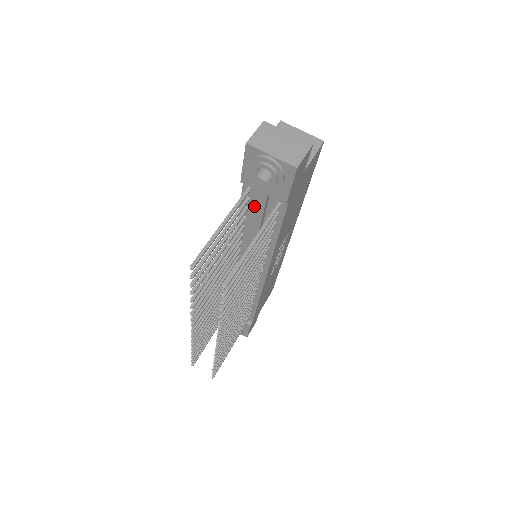
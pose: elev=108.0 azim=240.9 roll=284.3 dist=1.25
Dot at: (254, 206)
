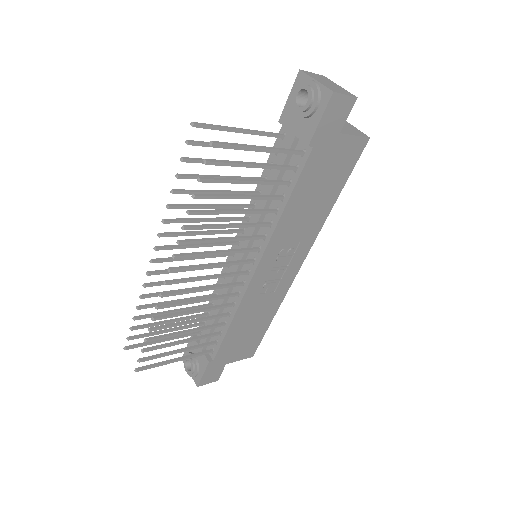
Dot at: occluded
